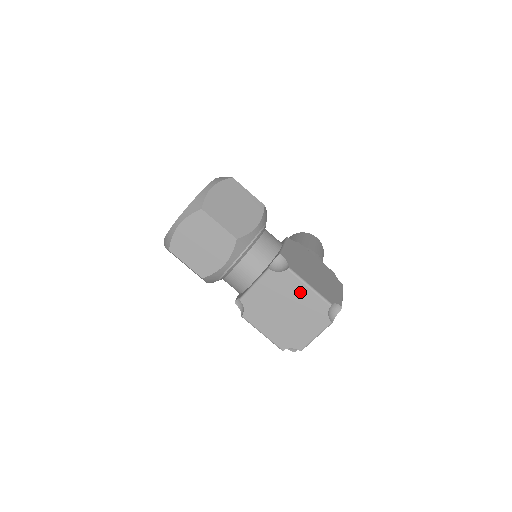
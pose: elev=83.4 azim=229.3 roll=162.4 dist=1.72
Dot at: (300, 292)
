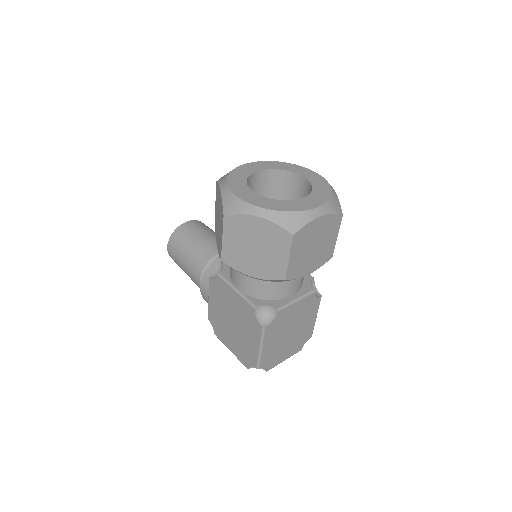
Dot at: (310, 319)
